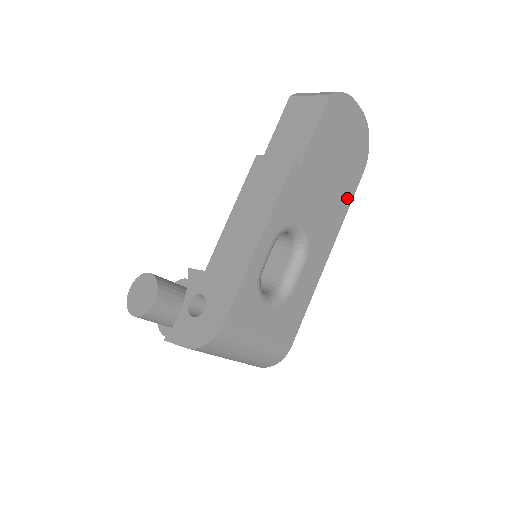
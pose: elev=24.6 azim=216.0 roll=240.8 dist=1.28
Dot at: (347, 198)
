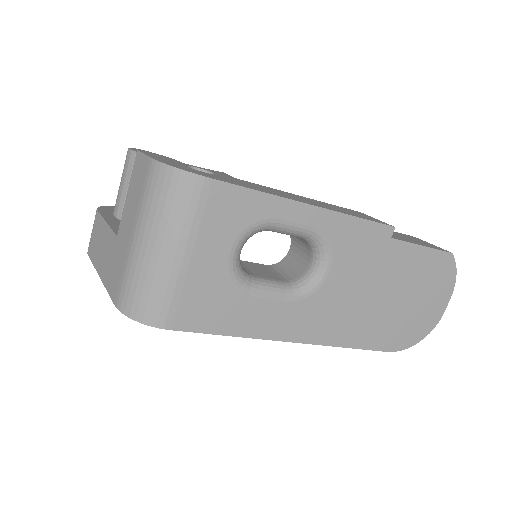
Dot at: (361, 338)
